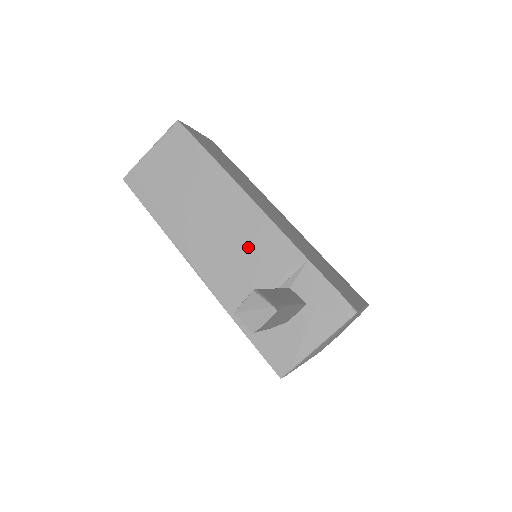
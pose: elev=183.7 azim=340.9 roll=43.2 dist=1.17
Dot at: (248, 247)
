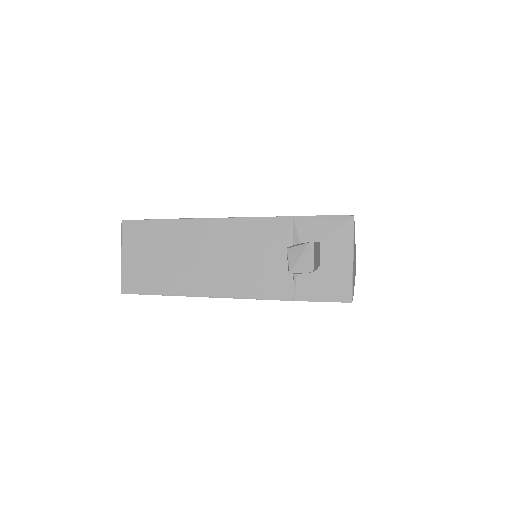
Dot at: (249, 248)
